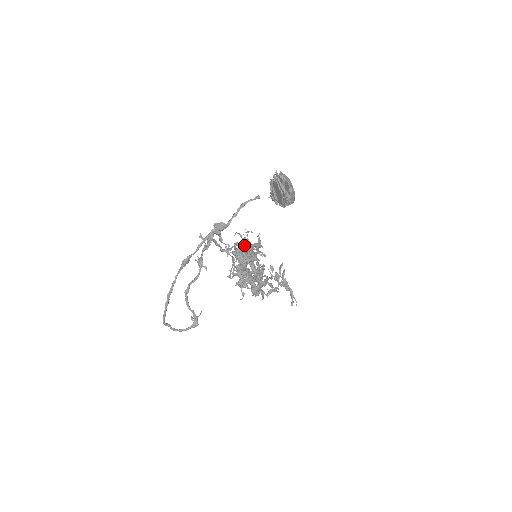
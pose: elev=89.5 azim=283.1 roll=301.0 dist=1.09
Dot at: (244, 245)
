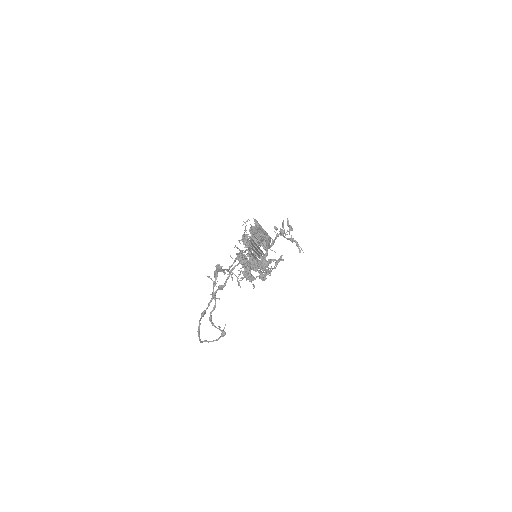
Dot at: (243, 264)
